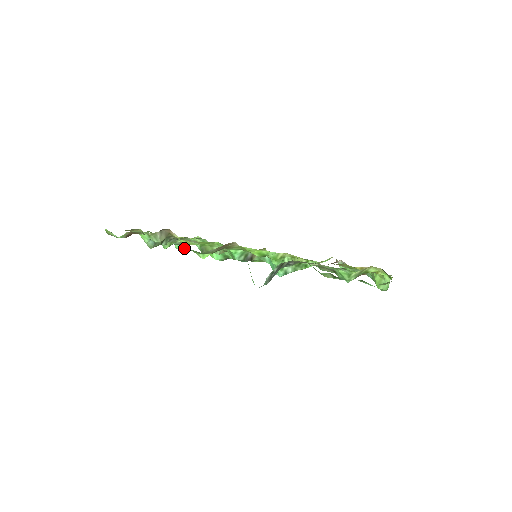
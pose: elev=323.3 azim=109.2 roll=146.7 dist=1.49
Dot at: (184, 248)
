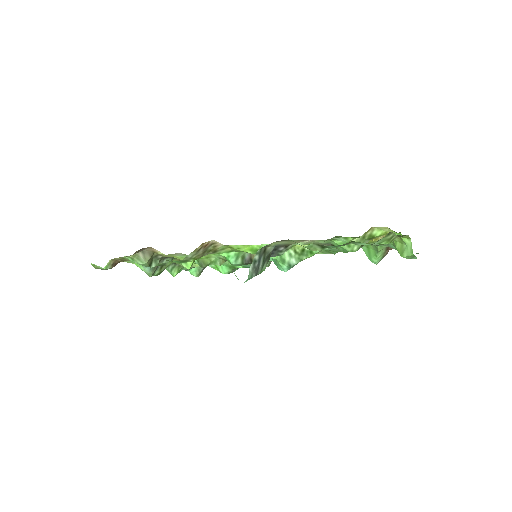
Dot at: (200, 273)
